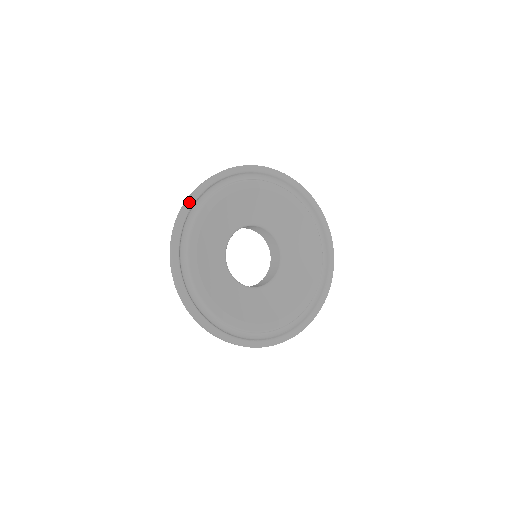
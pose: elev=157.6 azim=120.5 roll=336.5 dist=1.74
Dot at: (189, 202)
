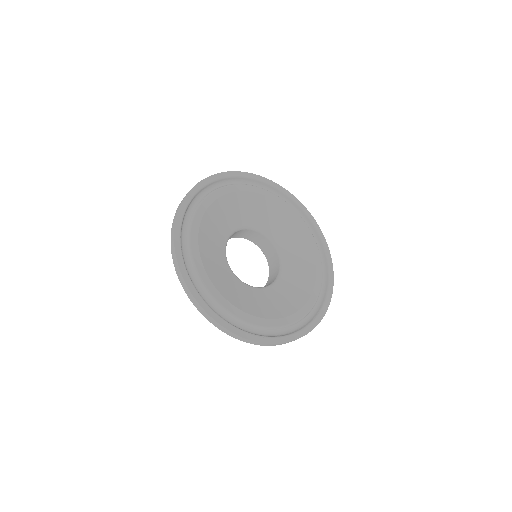
Dot at: (181, 268)
